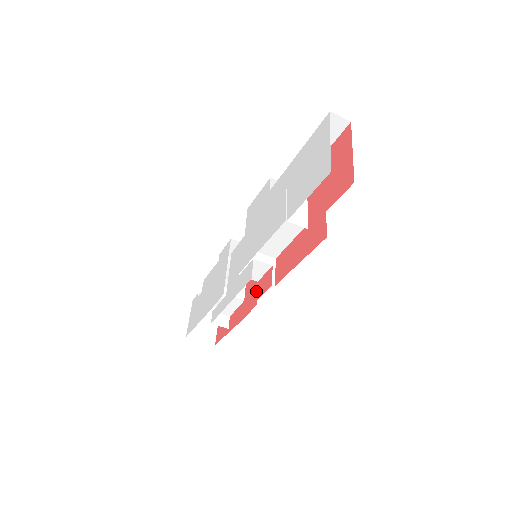
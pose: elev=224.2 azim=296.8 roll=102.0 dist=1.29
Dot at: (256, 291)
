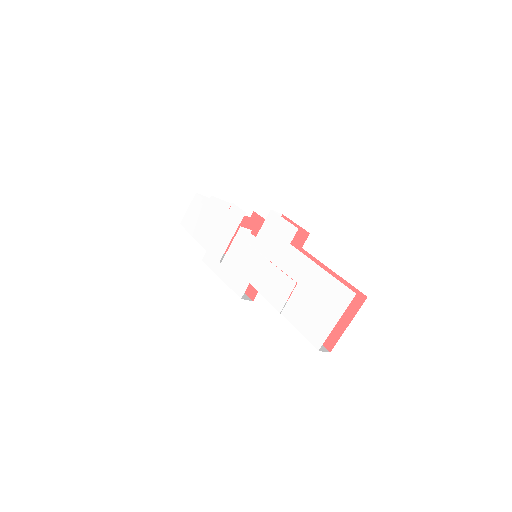
Dot at: occluded
